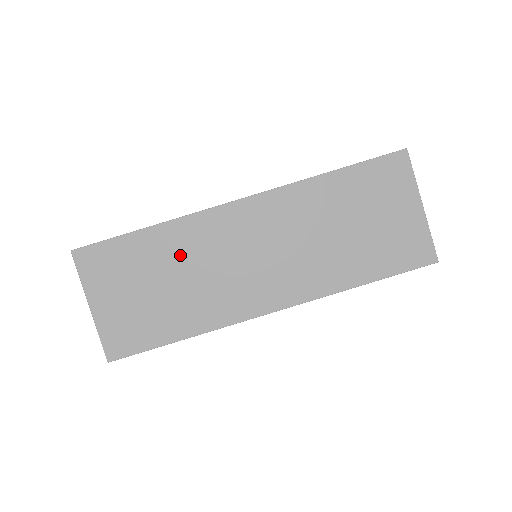
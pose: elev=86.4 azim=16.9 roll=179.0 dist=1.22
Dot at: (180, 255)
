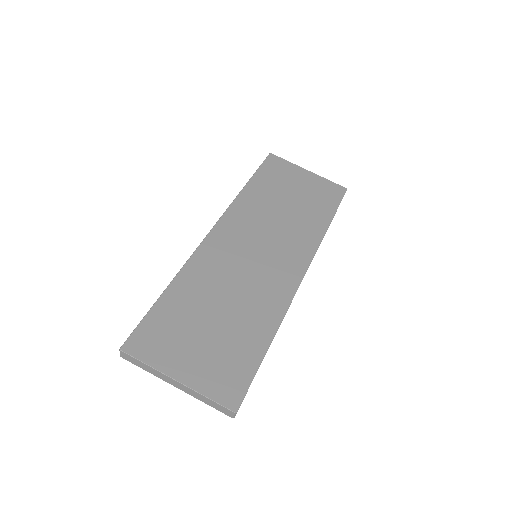
Dot at: (209, 287)
